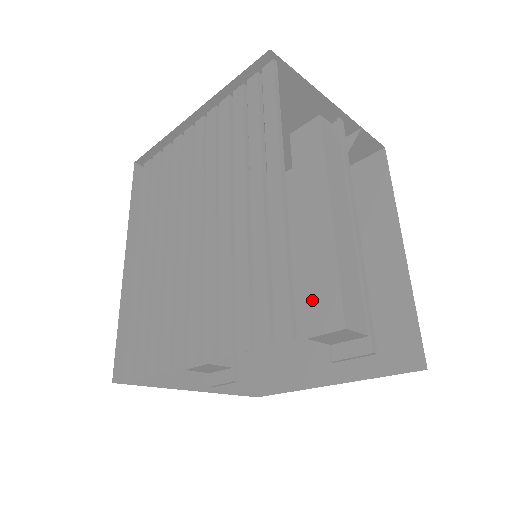
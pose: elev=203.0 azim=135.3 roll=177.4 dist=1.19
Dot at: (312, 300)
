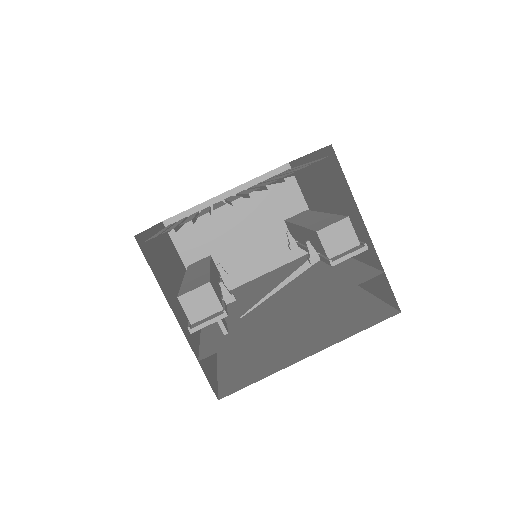
Dot at: (317, 225)
